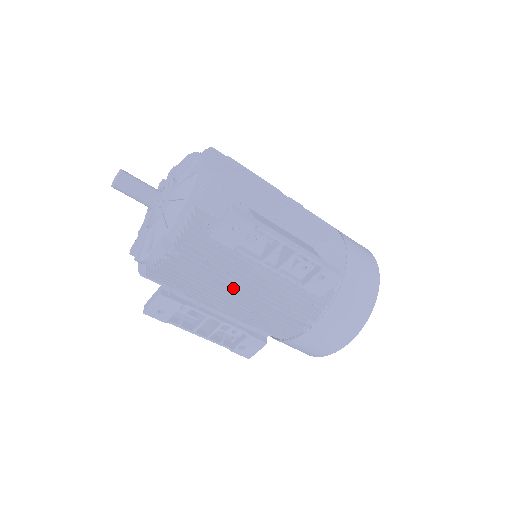
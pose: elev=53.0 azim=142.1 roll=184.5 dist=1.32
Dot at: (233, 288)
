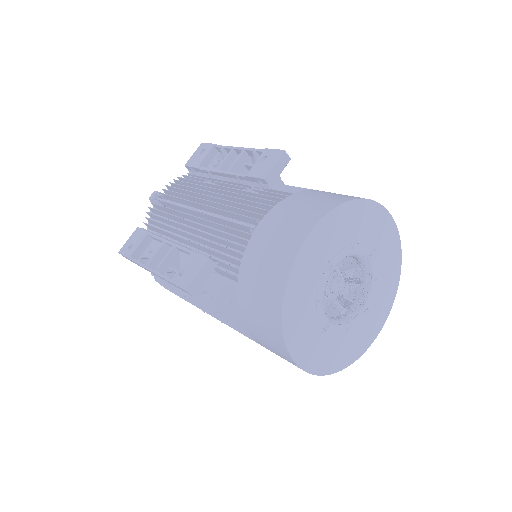
Dot at: (195, 213)
